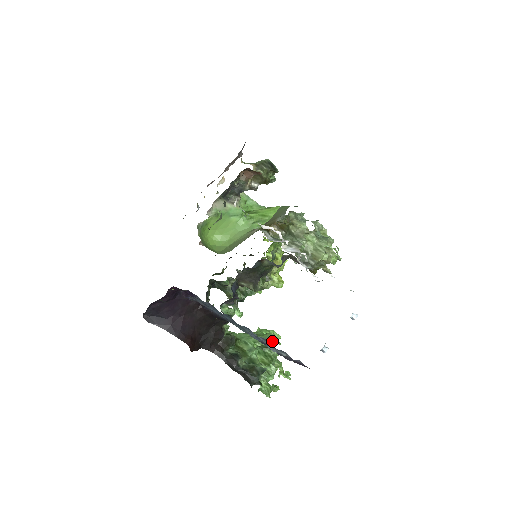
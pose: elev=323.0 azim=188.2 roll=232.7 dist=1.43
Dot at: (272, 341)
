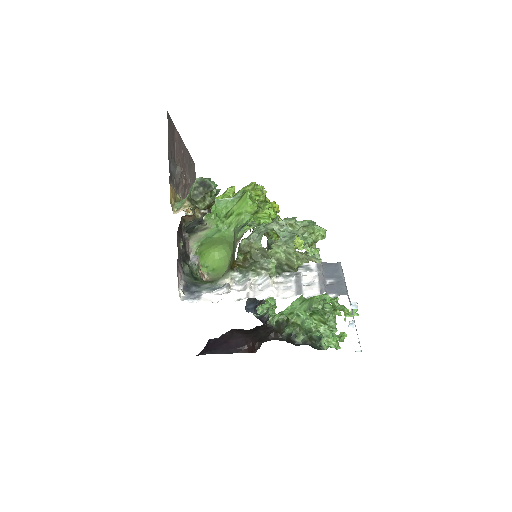
Dot at: (320, 302)
